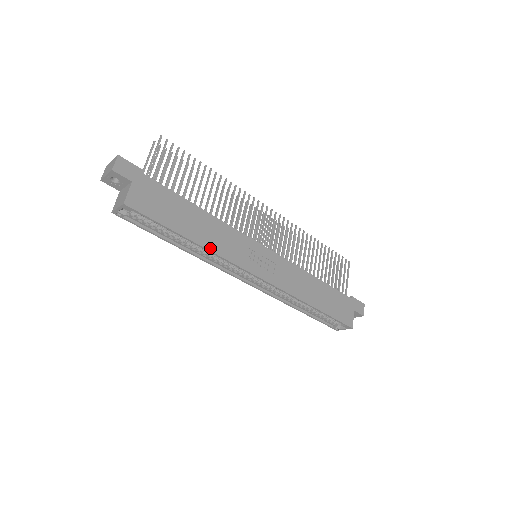
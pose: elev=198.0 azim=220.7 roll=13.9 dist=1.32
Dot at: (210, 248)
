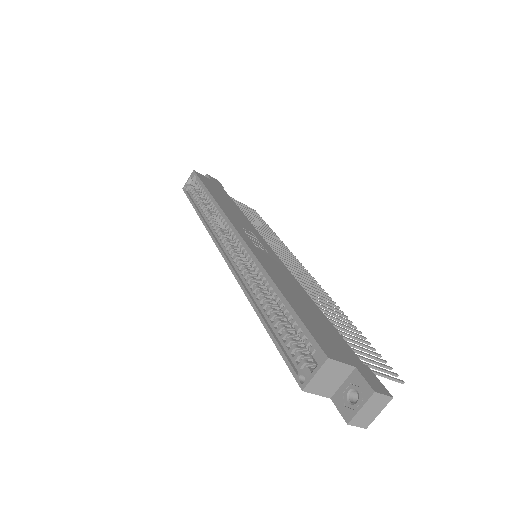
Dot at: (219, 203)
